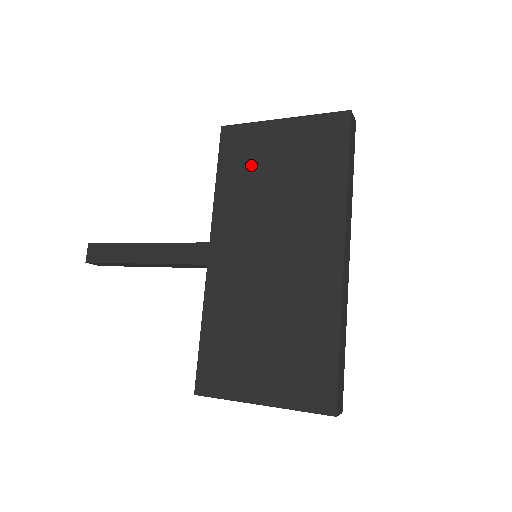
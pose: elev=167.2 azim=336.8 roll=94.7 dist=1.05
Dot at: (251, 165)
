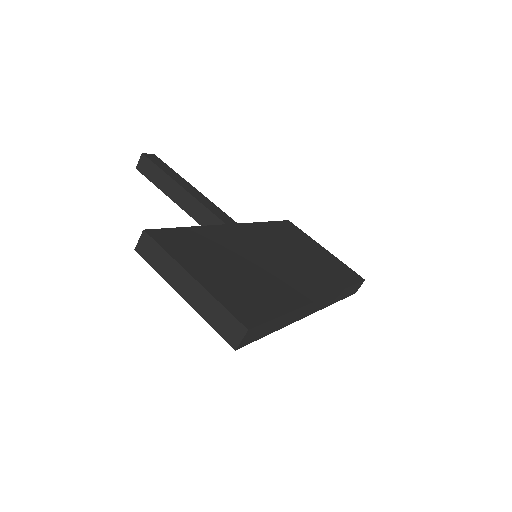
Dot at: (293, 238)
